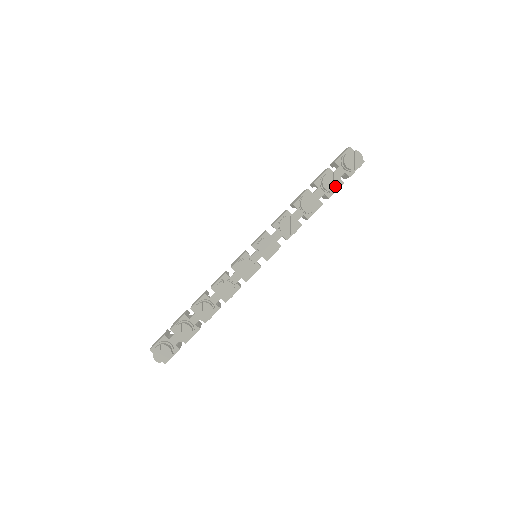
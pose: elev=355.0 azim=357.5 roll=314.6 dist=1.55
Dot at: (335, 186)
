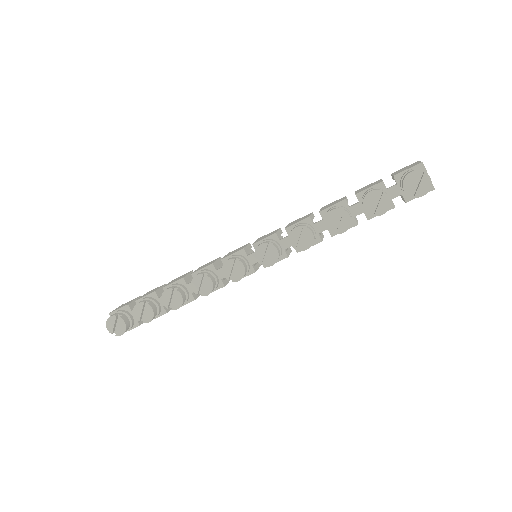
Dot at: (378, 210)
